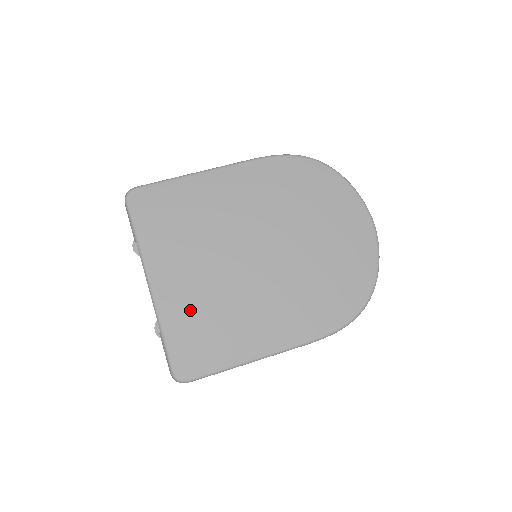
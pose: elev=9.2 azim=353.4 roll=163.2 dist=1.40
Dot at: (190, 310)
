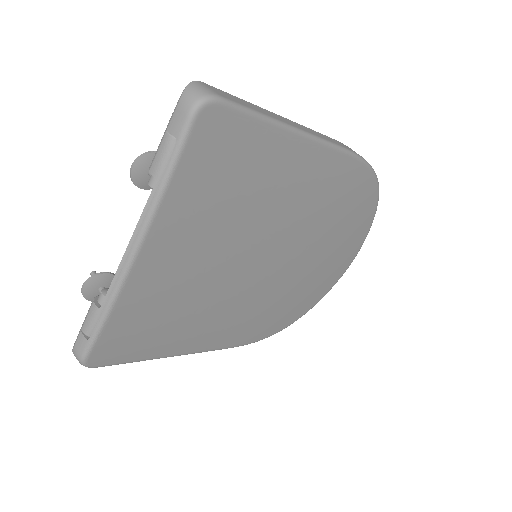
Dot at: (157, 300)
